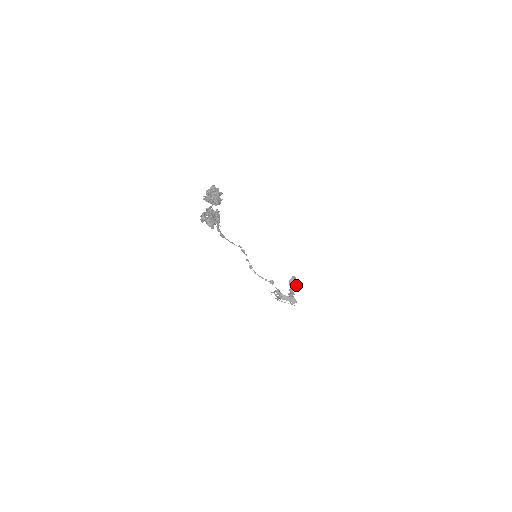
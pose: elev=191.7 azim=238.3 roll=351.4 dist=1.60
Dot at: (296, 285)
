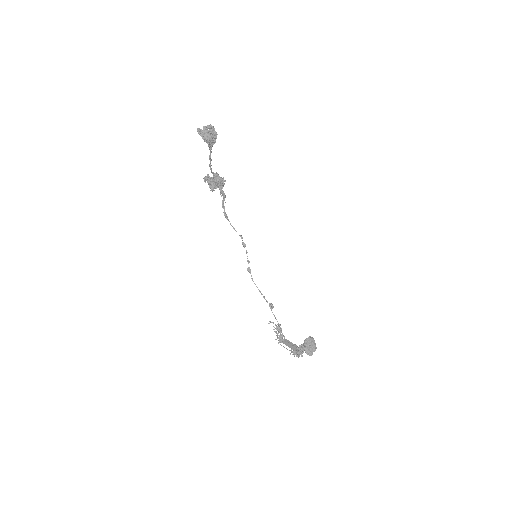
Dot at: (312, 348)
